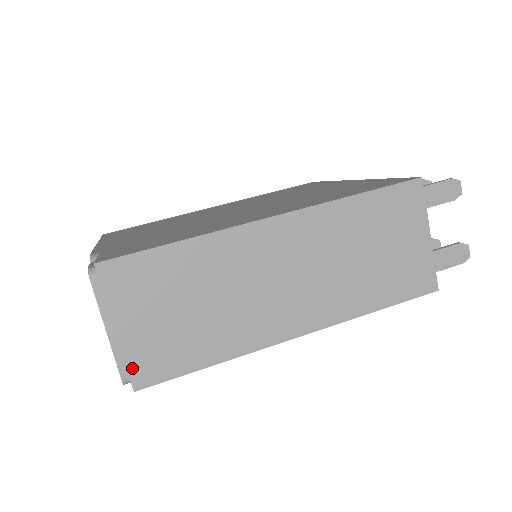
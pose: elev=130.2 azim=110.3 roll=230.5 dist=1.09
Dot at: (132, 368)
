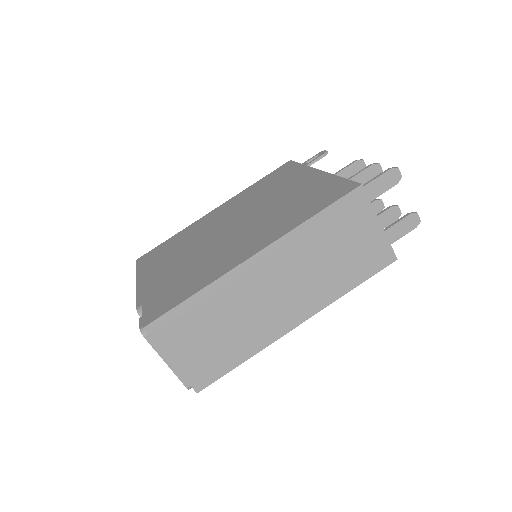
Dot at: (191, 380)
